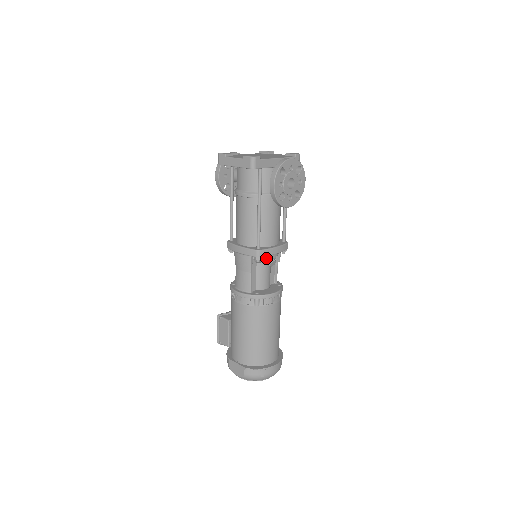
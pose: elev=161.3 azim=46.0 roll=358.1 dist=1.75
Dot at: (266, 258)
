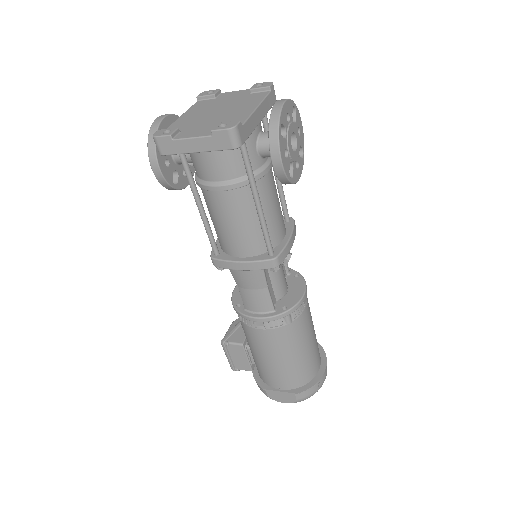
Dot at: occluded
